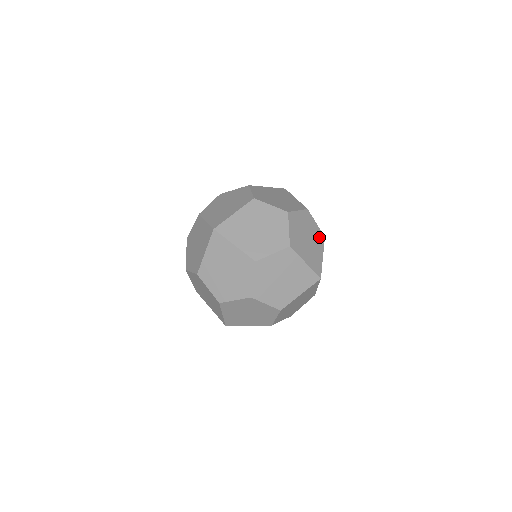
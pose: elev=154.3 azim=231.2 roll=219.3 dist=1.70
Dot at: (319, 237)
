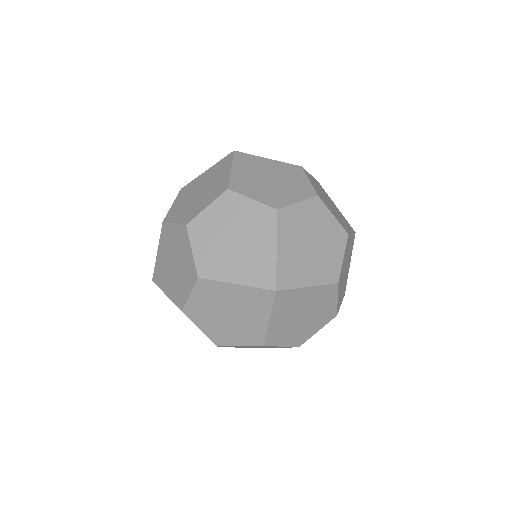
Dot at: (321, 188)
